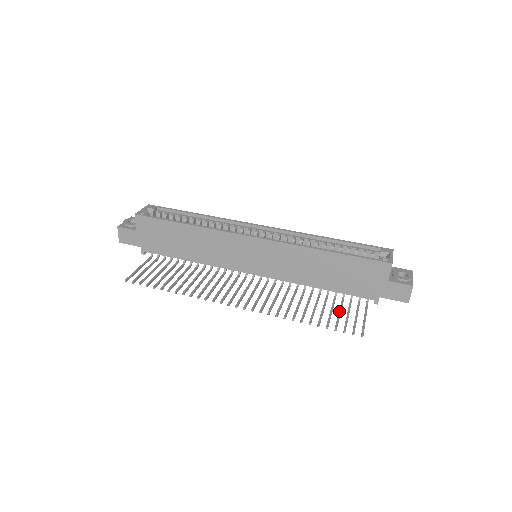
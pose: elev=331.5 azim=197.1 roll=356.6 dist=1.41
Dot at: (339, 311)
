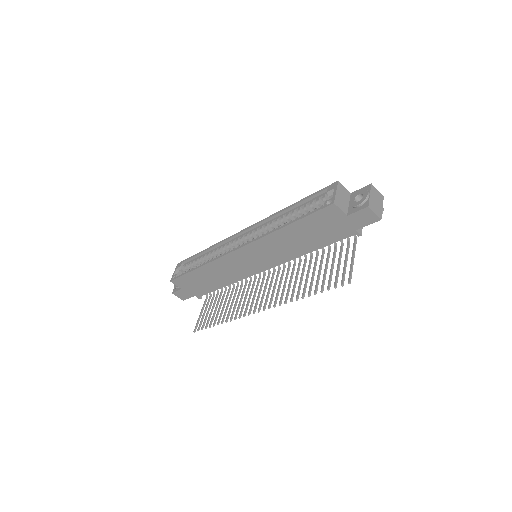
Dot at: (331, 265)
